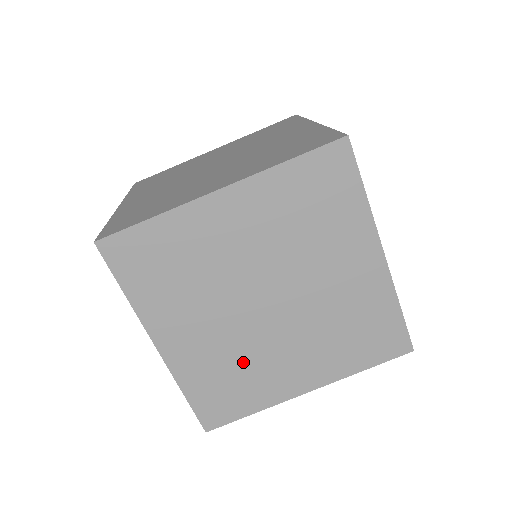
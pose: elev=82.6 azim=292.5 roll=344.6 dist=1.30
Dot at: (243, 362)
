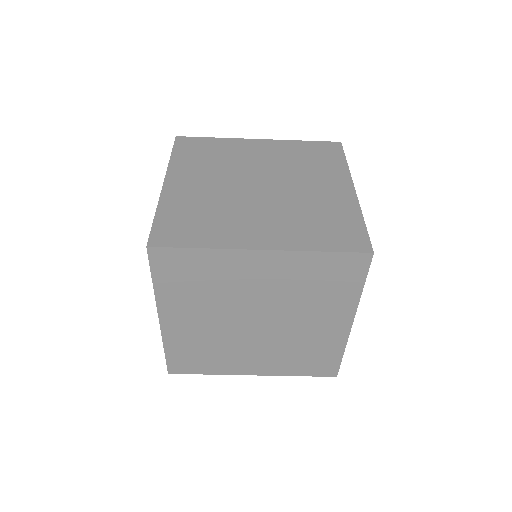
Dot at: (218, 347)
